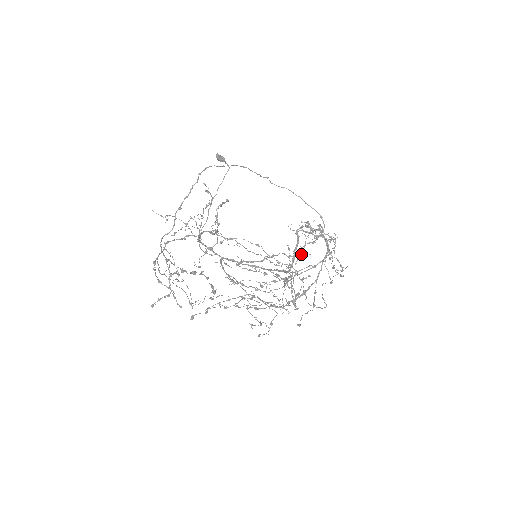
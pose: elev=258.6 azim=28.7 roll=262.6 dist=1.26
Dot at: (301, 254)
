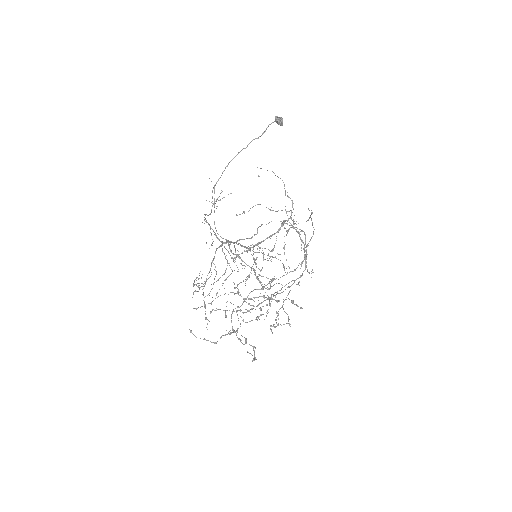
Dot at: occluded
